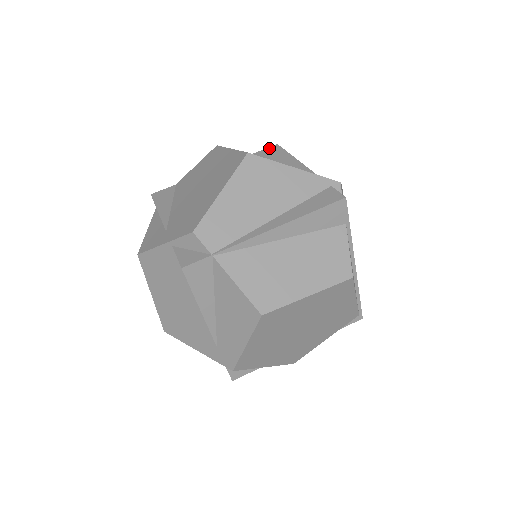
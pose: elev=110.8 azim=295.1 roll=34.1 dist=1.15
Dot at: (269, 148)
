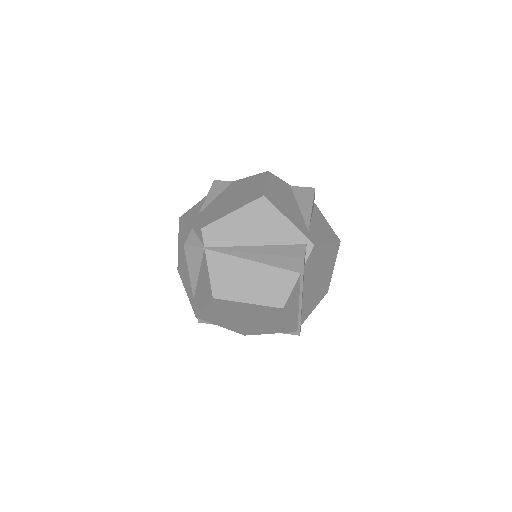
Dot at: (307, 188)
